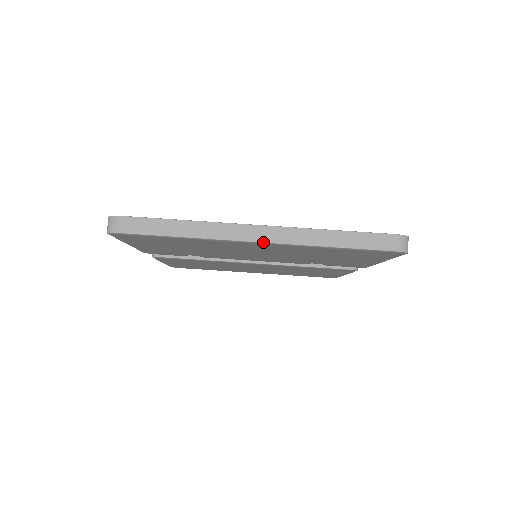
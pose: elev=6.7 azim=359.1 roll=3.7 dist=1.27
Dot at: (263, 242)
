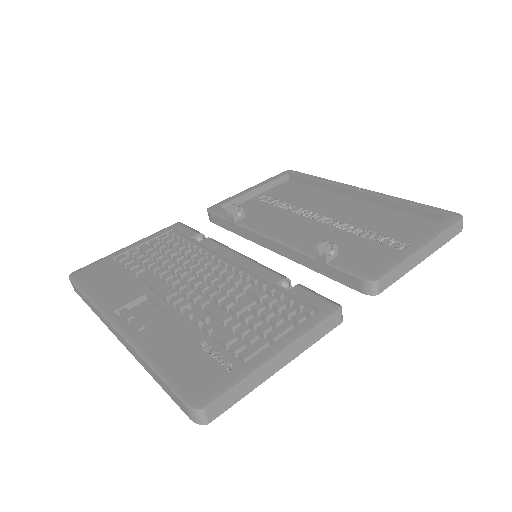
Dot at: (122, 343)
